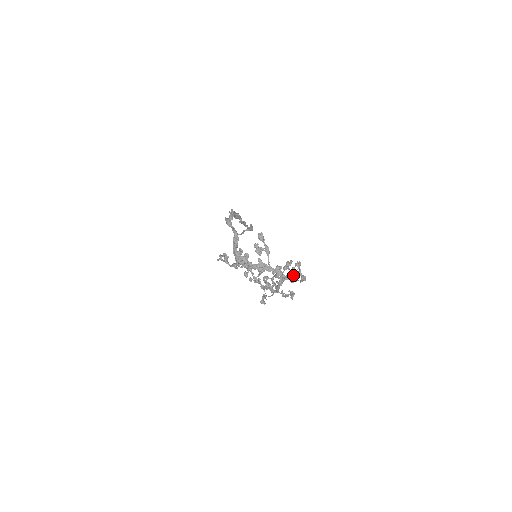
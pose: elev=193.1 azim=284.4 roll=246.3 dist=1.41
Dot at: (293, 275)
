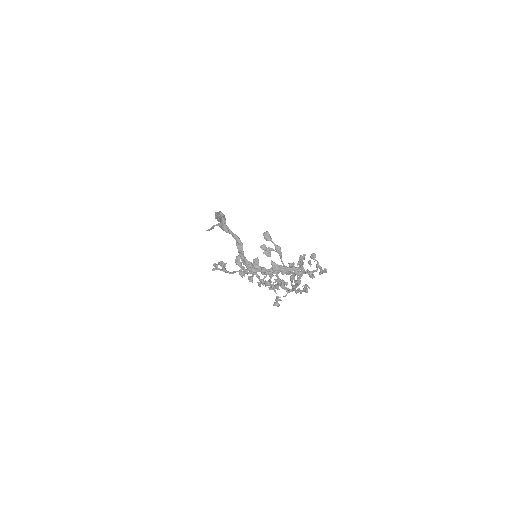
Dot at: (303, 267)
